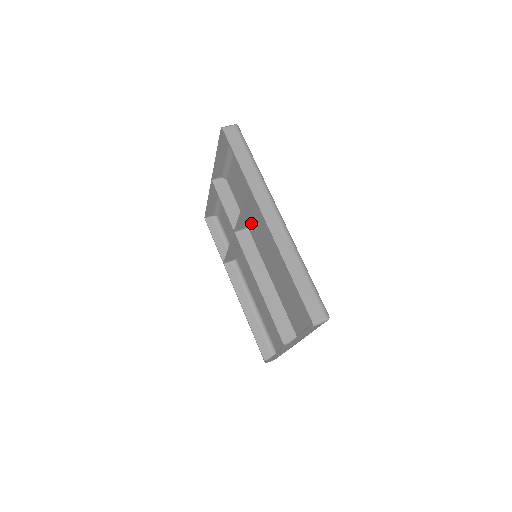
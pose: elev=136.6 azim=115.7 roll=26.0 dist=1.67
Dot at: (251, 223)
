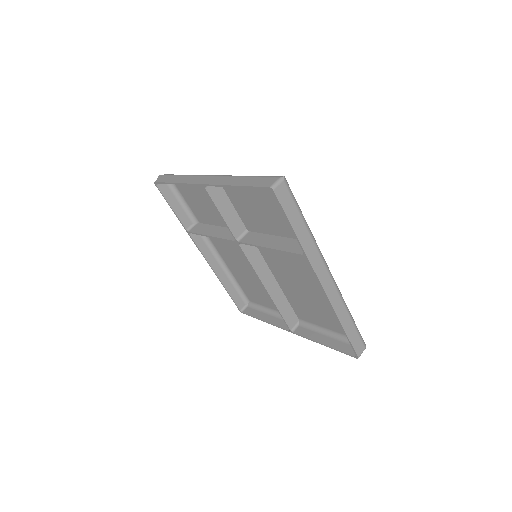
Dot at: occluded
